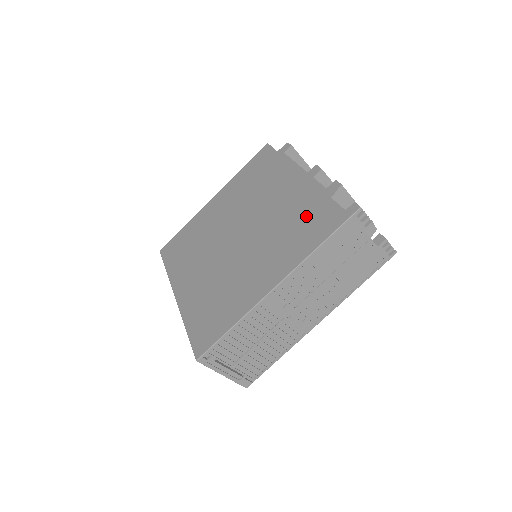
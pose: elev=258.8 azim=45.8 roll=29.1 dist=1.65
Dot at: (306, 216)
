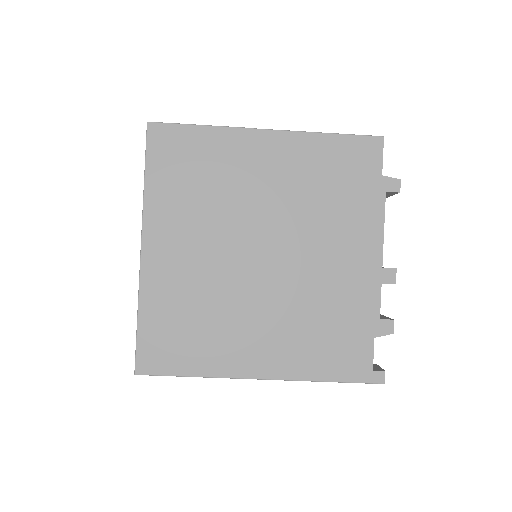
Dot at: (341, 329)
